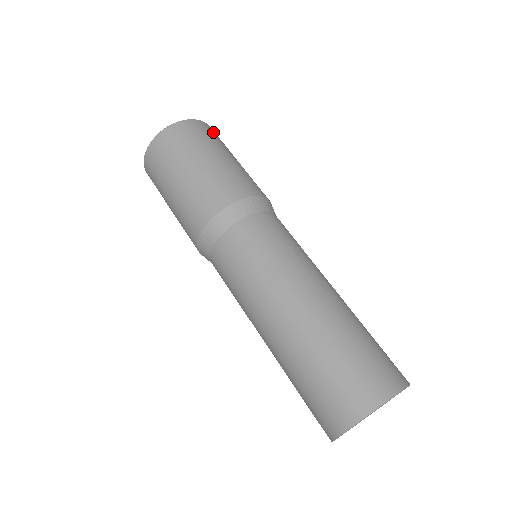
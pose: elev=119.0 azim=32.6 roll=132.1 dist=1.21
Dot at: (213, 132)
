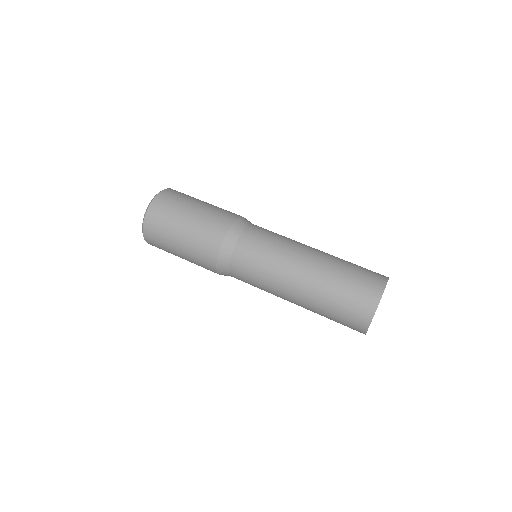
Dot at: (168, 197)
